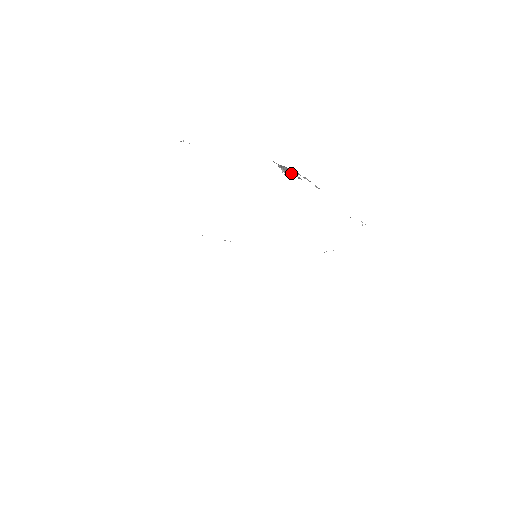
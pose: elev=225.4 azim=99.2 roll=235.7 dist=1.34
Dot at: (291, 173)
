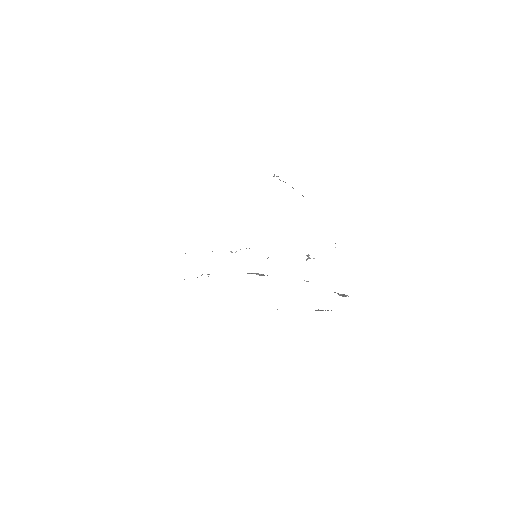
Dot at: occluded
